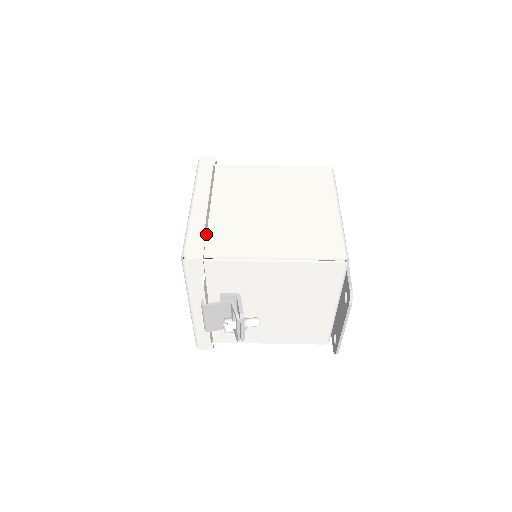
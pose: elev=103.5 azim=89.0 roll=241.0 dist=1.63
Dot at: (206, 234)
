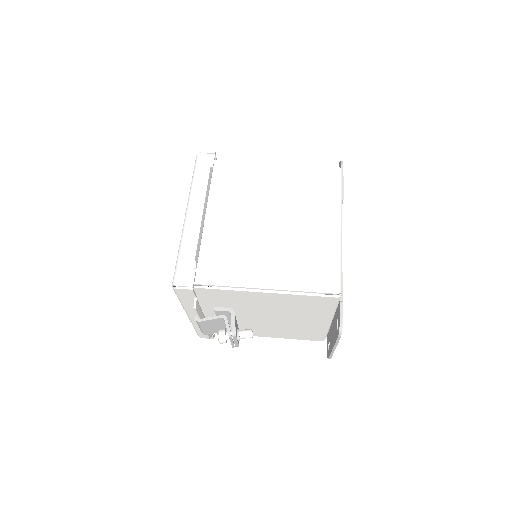
Dot at: occluded
